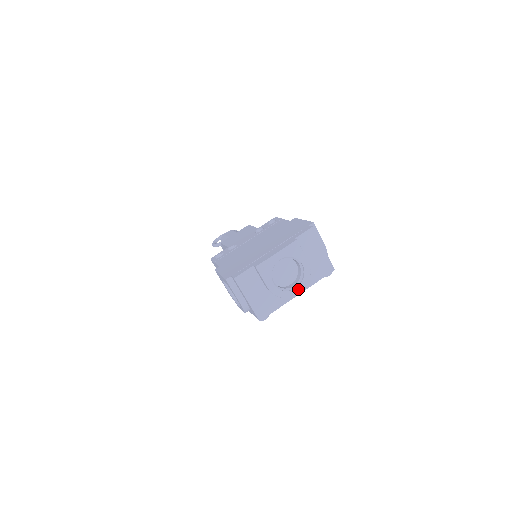
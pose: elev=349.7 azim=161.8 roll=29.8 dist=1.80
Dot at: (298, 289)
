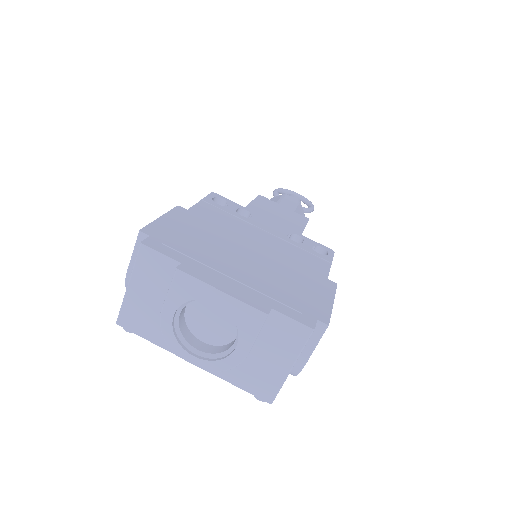
Dot at: (196, 360)
